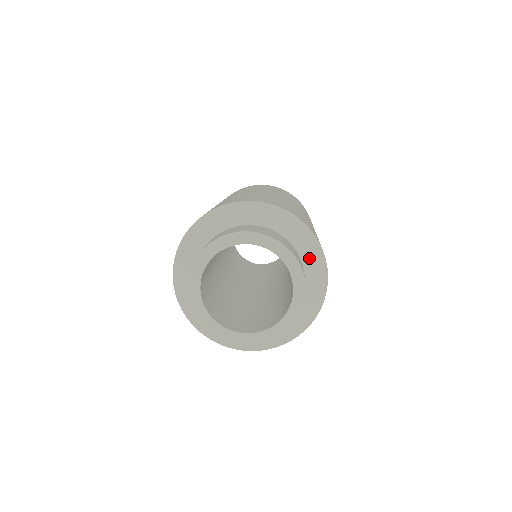
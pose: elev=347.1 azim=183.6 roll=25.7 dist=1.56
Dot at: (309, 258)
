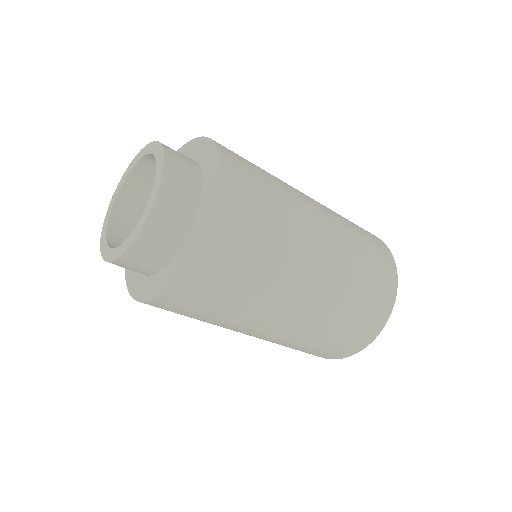
Dot at: (208, 165)
